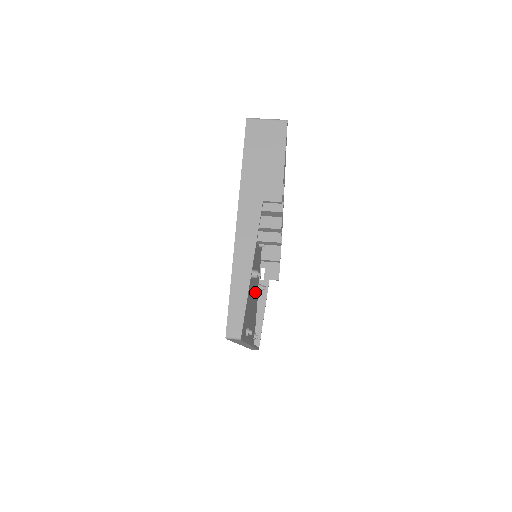
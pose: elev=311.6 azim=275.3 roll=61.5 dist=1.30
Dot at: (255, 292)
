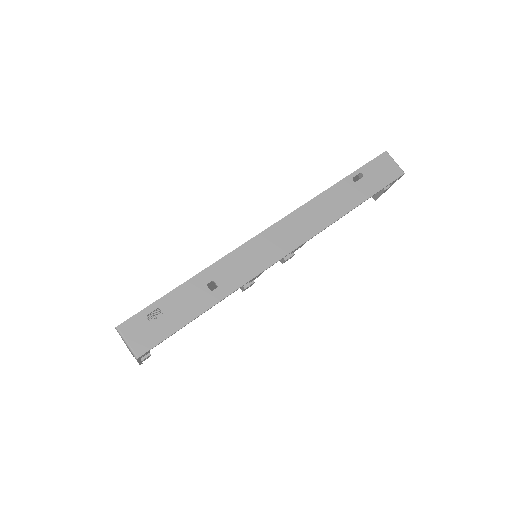
Dot at: occluded
